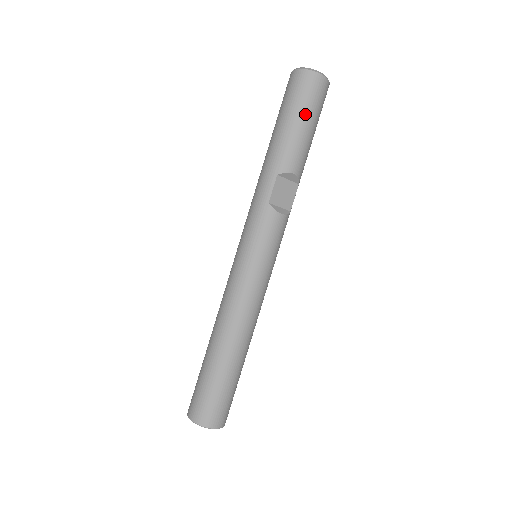
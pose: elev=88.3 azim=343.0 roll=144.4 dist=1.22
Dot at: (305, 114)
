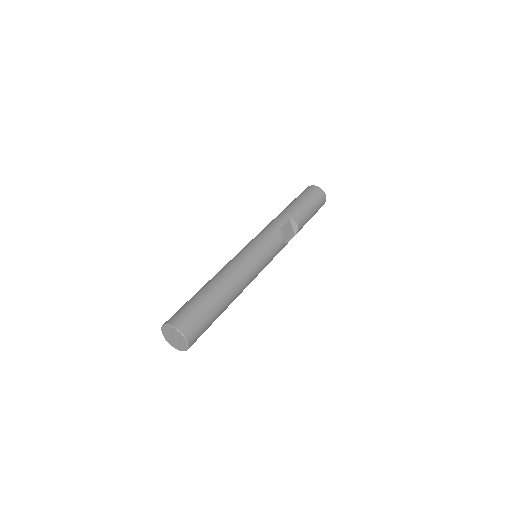
Dot at: (313, 203)
